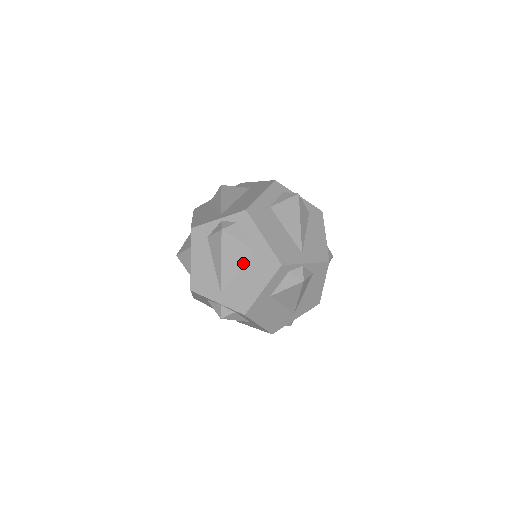
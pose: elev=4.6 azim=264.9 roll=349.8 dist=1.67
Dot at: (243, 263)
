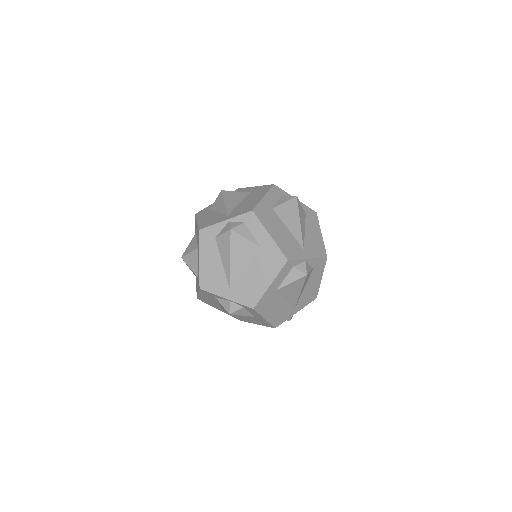
Dot at: (251, 260)
